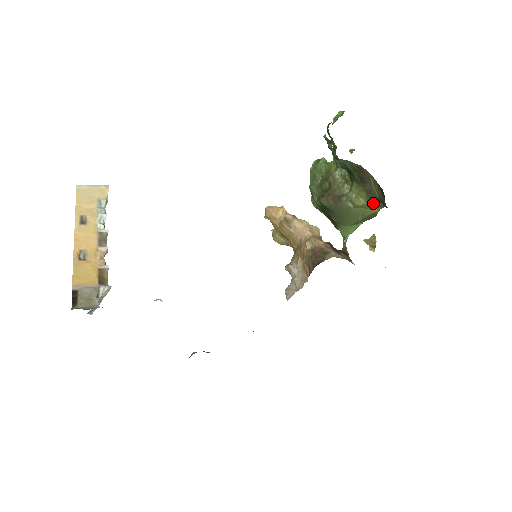
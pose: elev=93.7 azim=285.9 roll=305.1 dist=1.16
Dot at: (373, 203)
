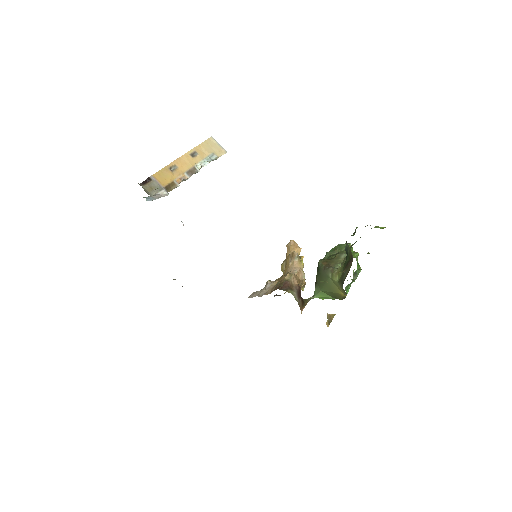
Dot at: (340, 284)
